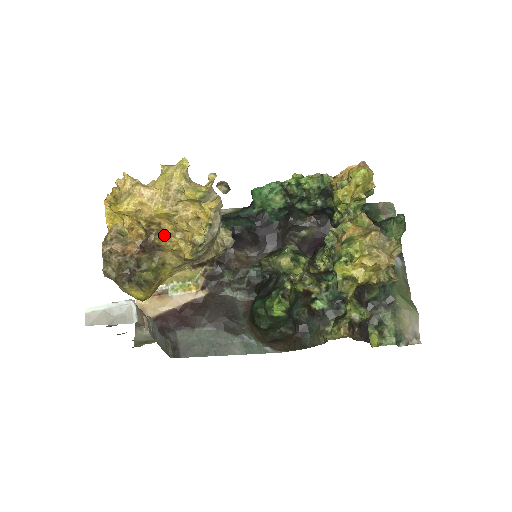
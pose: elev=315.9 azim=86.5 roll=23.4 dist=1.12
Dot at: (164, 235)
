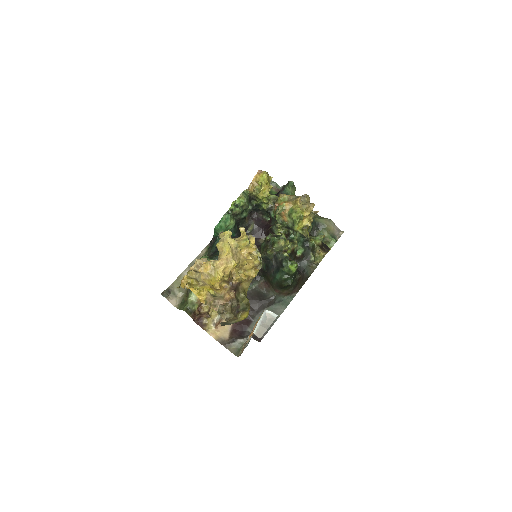
Dot at: (236, 276)
